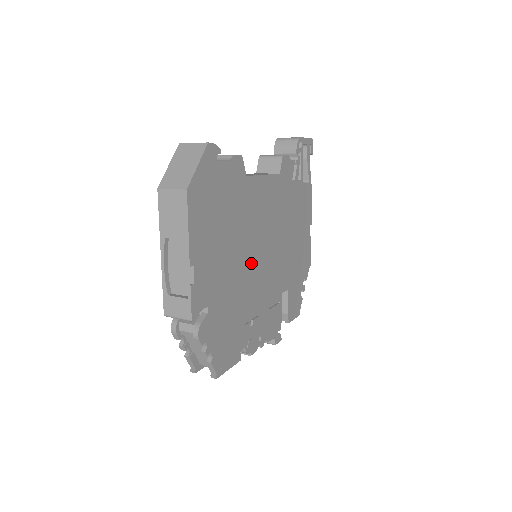
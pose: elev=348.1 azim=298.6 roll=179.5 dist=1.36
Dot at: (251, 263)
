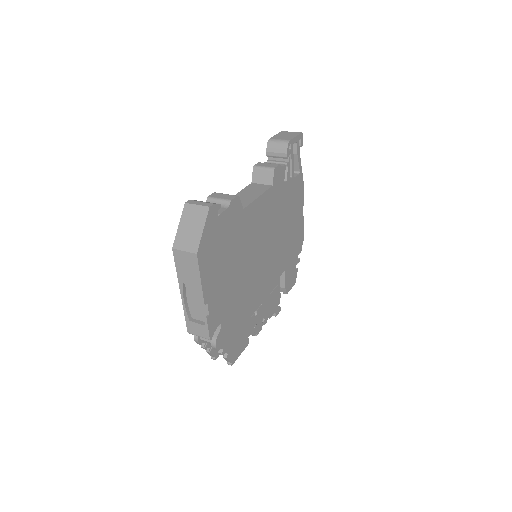
Dot at: (252, 271)
